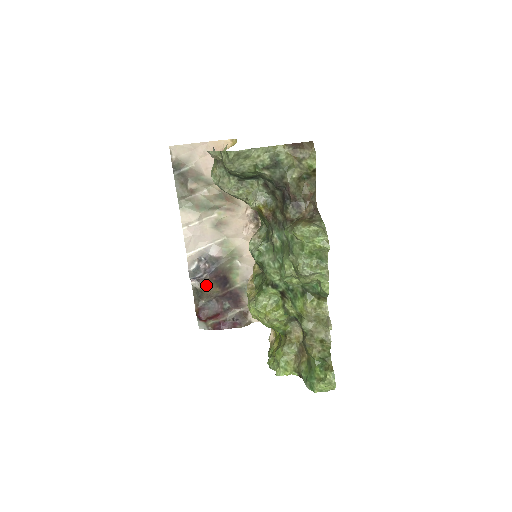
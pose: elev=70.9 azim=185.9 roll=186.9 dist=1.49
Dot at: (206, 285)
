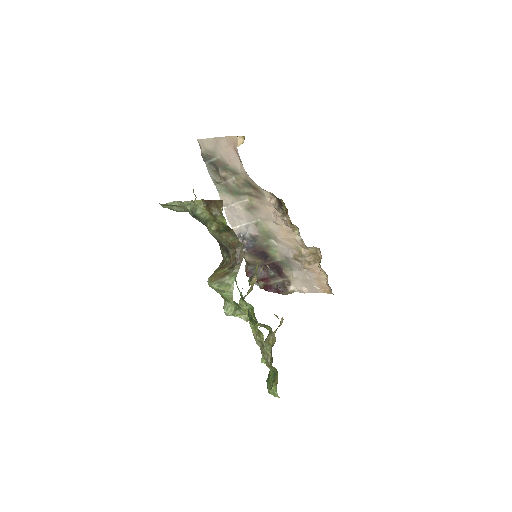
Dot at: (247, 257)
